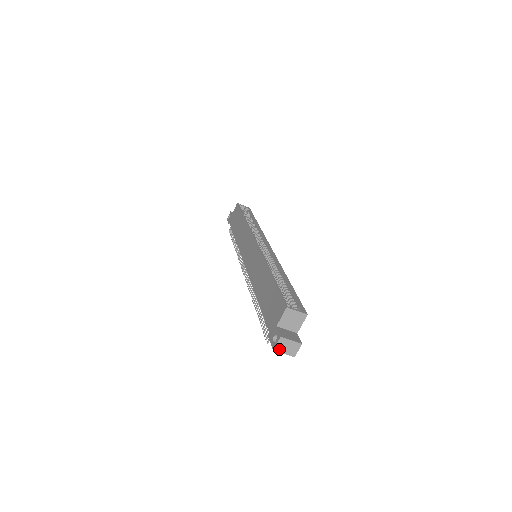
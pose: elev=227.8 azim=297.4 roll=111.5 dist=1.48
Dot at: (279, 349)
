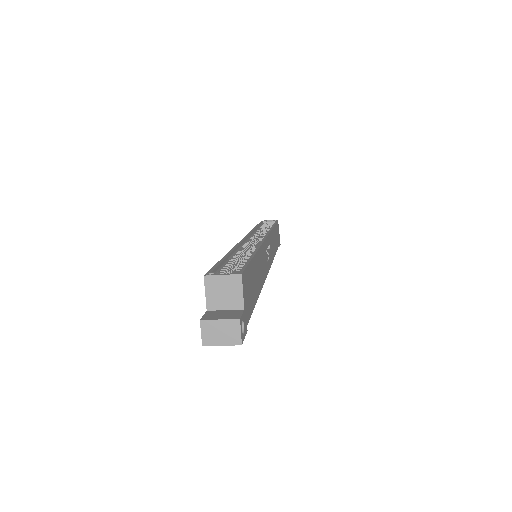
Dot at: (210, 341)
